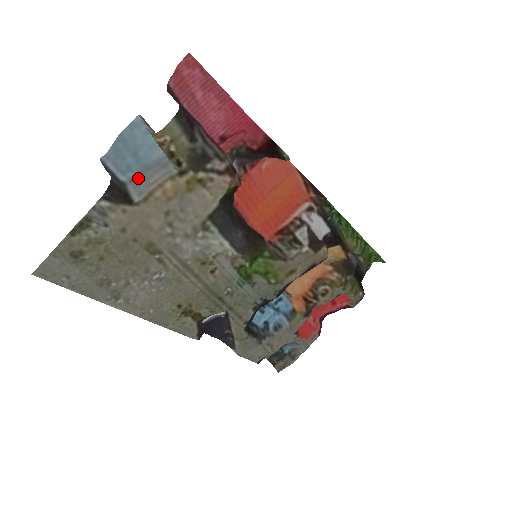
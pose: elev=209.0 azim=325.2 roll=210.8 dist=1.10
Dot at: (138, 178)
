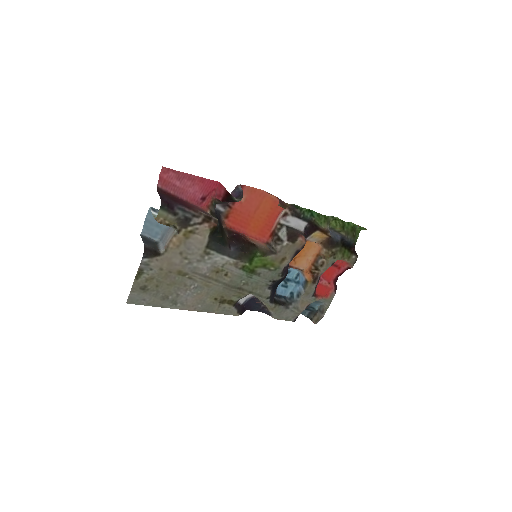
Dot at: (164, 237)
